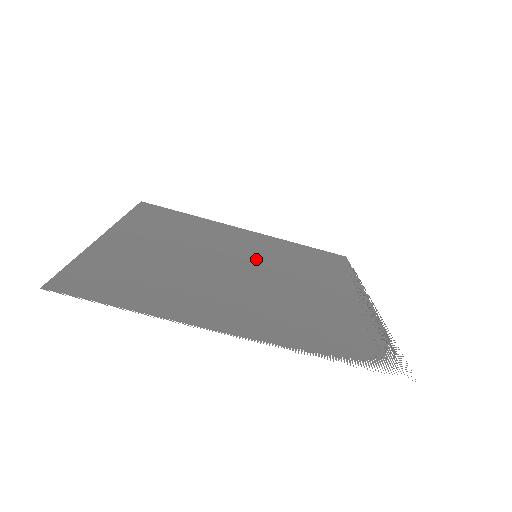
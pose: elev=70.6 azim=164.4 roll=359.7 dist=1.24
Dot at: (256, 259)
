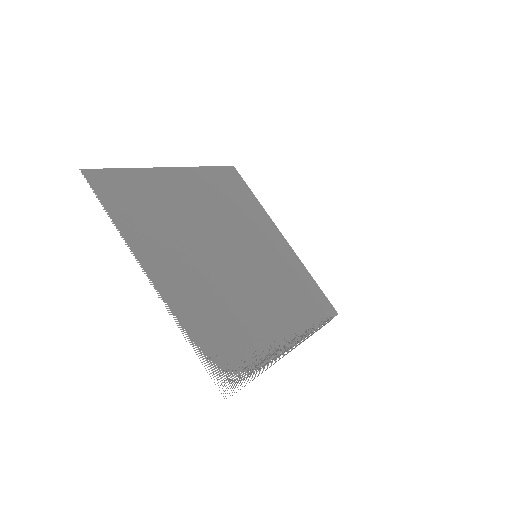
Dot at: (252, 257)
